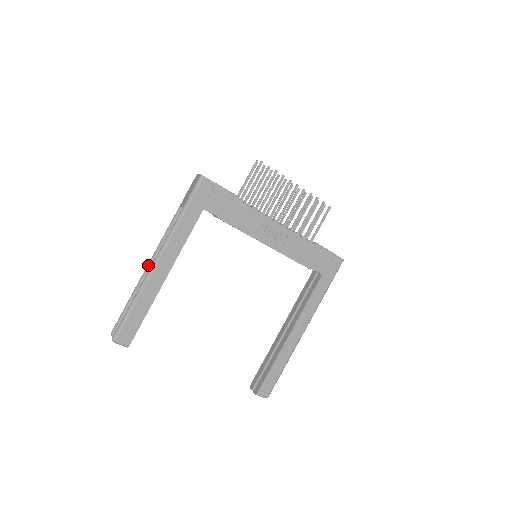
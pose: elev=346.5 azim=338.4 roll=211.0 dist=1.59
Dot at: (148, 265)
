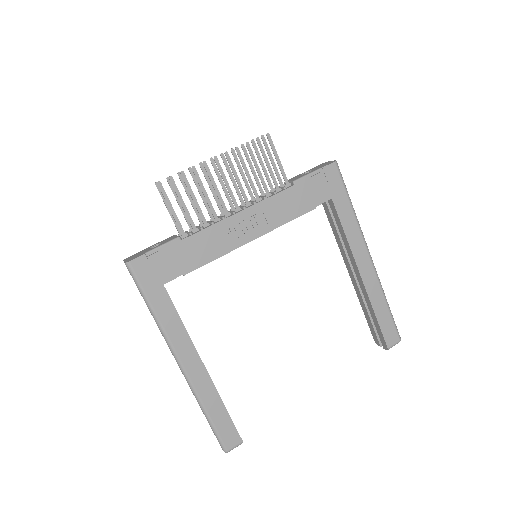
Dot at: occluded
